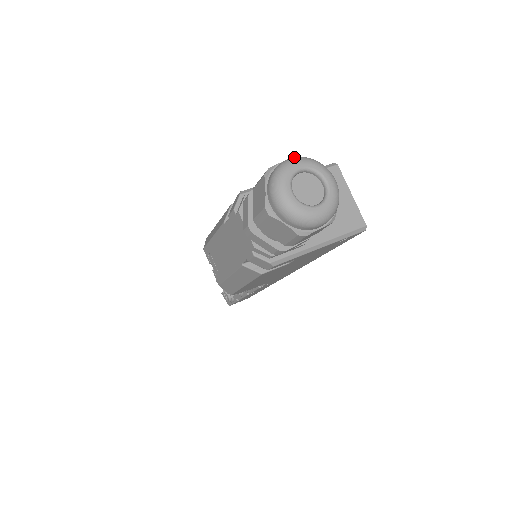
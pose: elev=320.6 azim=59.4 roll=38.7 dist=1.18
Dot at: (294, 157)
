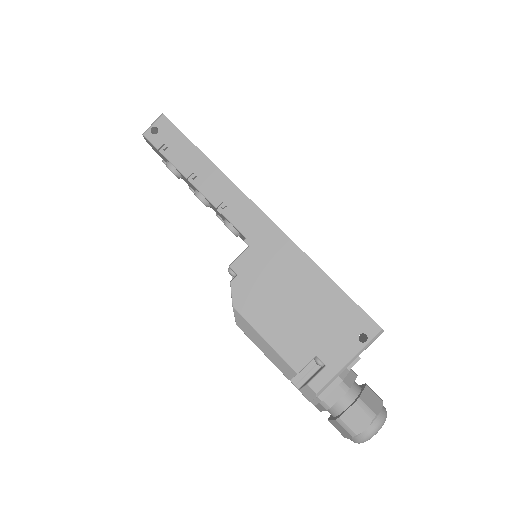
Dot at: (375, 432)
